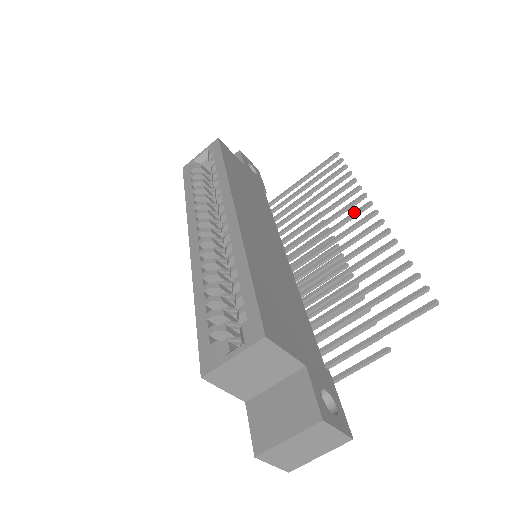
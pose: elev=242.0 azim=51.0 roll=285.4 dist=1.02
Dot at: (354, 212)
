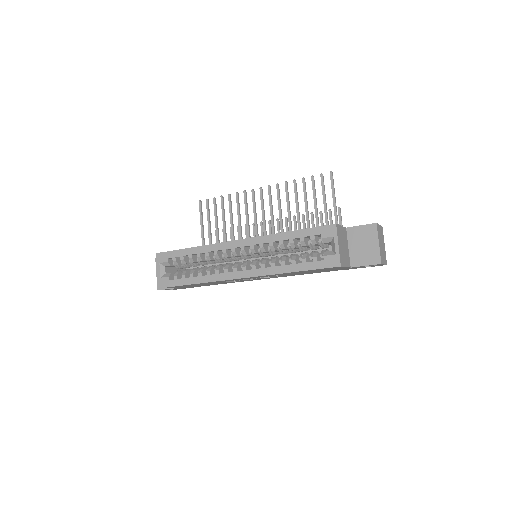
Dot at: (253, 200)
